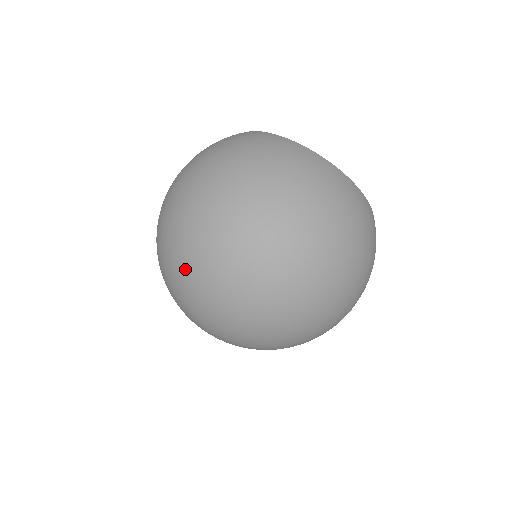
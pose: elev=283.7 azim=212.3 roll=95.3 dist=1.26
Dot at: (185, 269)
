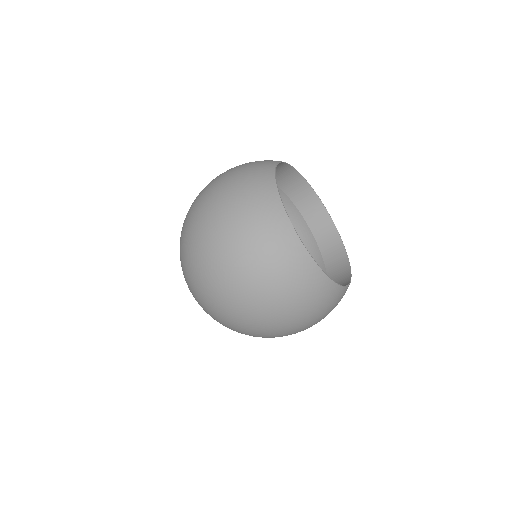
Dot at: (183, 268)
